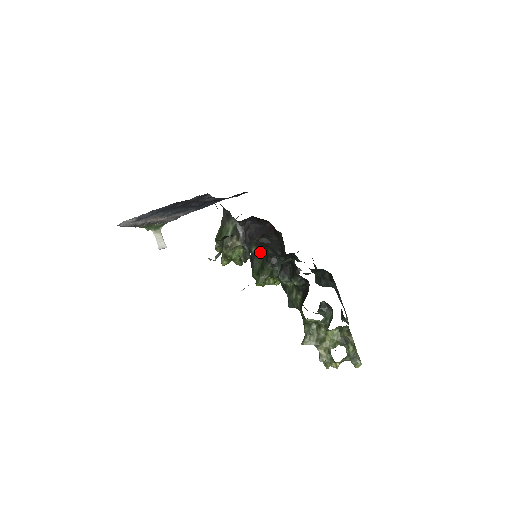
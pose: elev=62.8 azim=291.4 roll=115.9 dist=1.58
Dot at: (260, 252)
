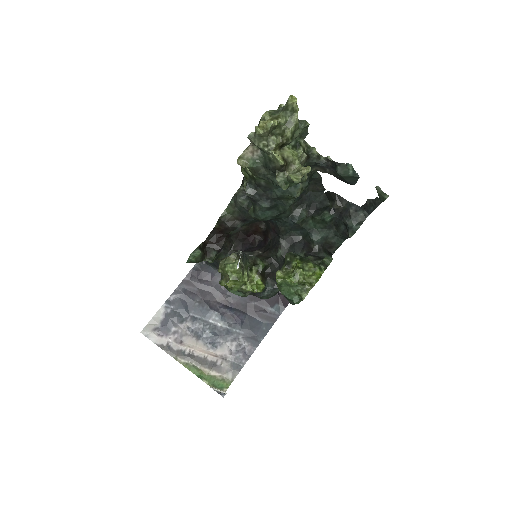
Dot at: occluded
